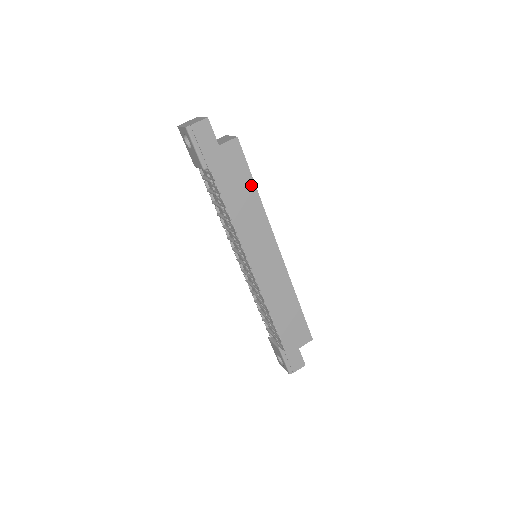
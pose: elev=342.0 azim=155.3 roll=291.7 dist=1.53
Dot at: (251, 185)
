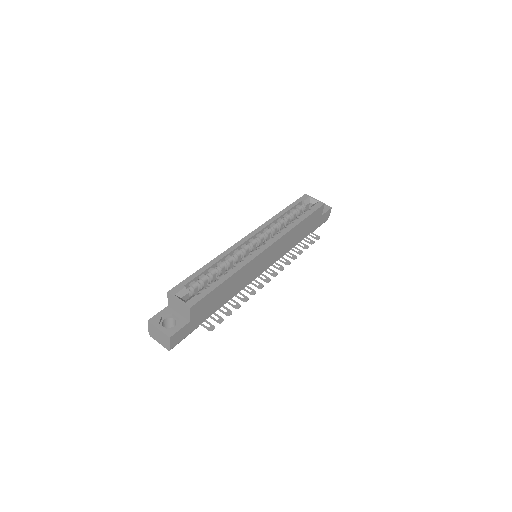
Dot at: (223, 285)
